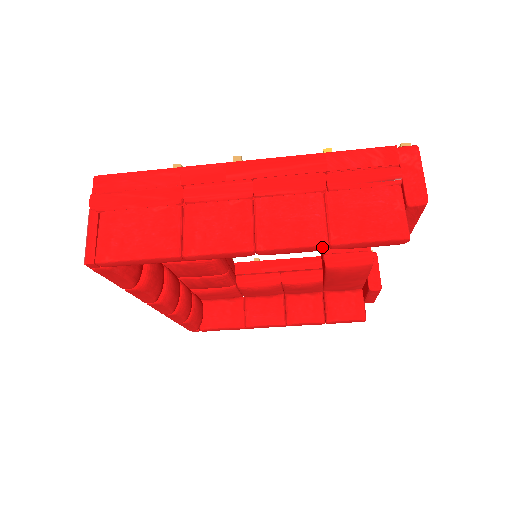
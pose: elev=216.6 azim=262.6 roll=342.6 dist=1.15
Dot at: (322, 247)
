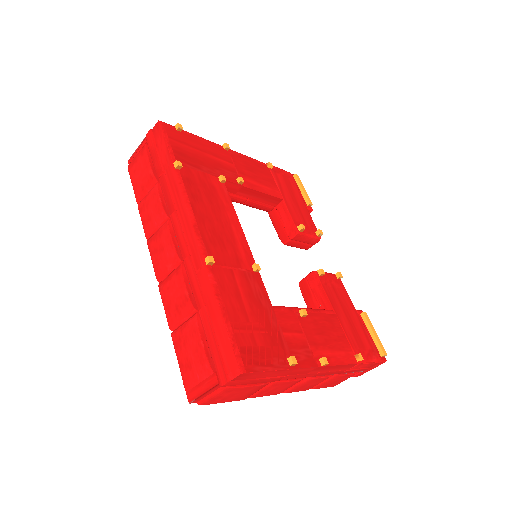
Dot at: occluded
